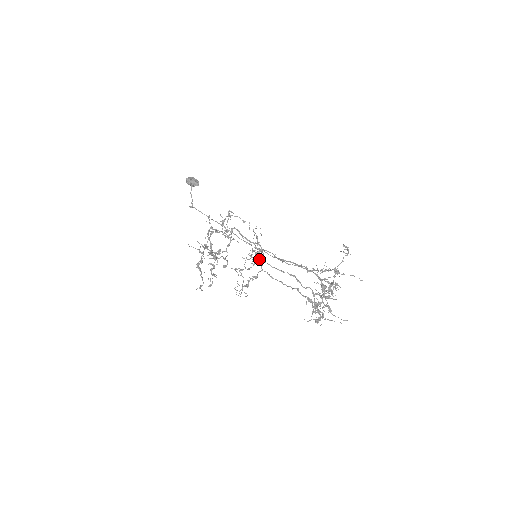
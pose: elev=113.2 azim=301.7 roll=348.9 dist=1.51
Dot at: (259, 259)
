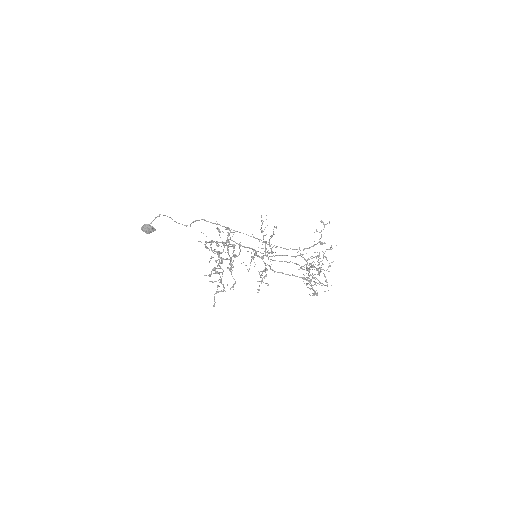
Dot at: (261, 256)
